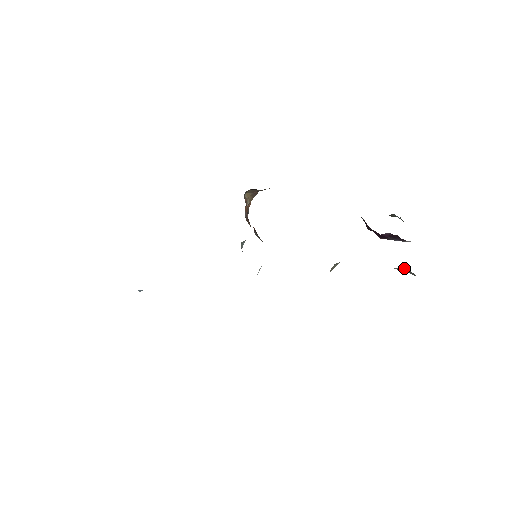
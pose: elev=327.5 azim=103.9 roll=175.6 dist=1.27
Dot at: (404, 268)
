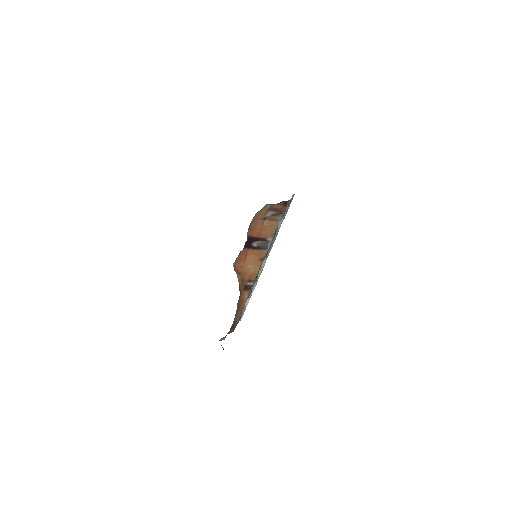
Dot at: occluded
